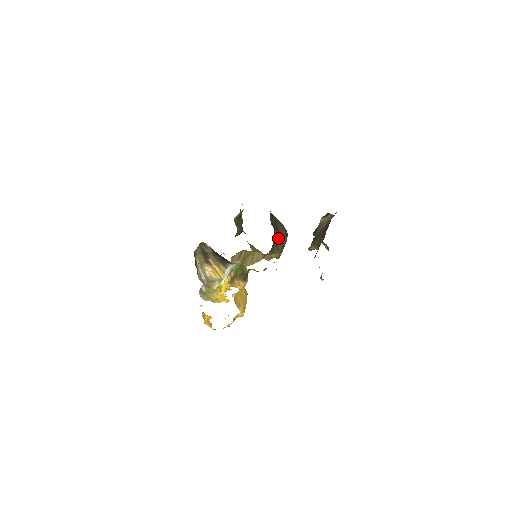
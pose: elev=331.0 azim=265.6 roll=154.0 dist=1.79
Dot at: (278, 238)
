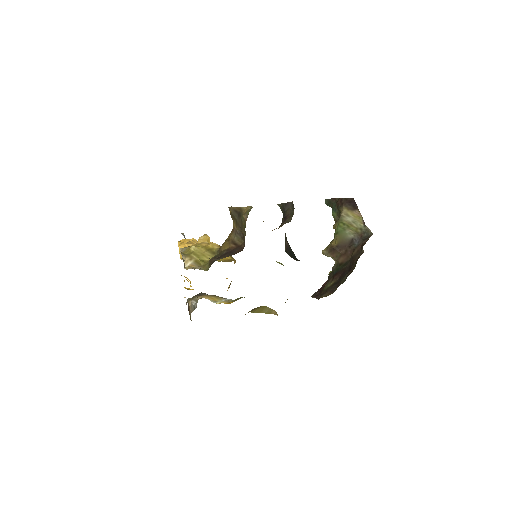
Dot at: (283, 222)
